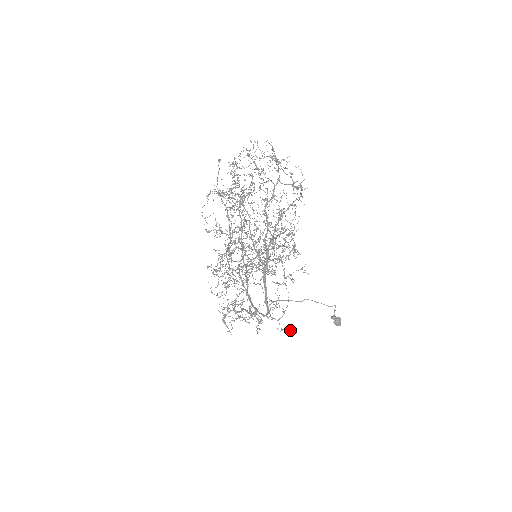
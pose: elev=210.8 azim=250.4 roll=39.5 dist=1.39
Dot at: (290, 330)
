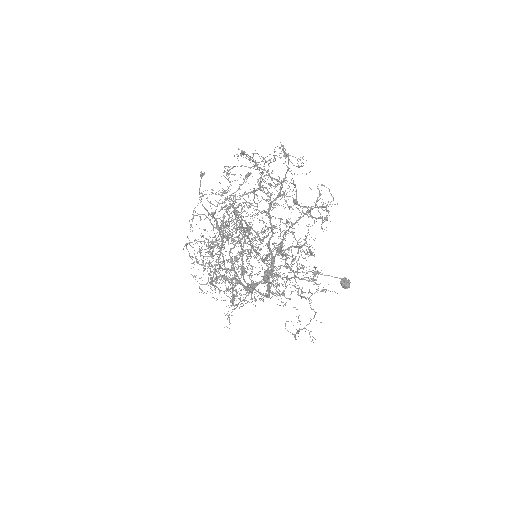
Dot at: occluded
